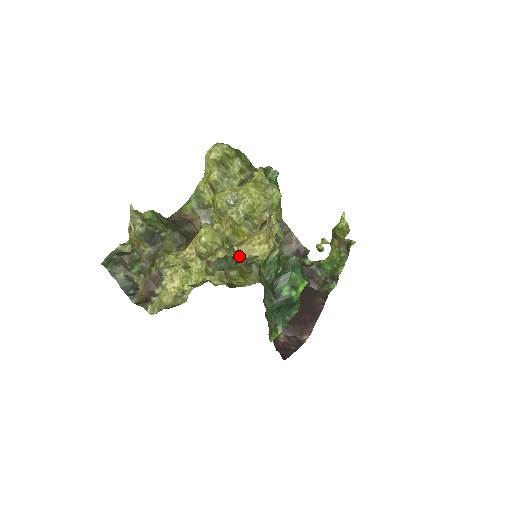
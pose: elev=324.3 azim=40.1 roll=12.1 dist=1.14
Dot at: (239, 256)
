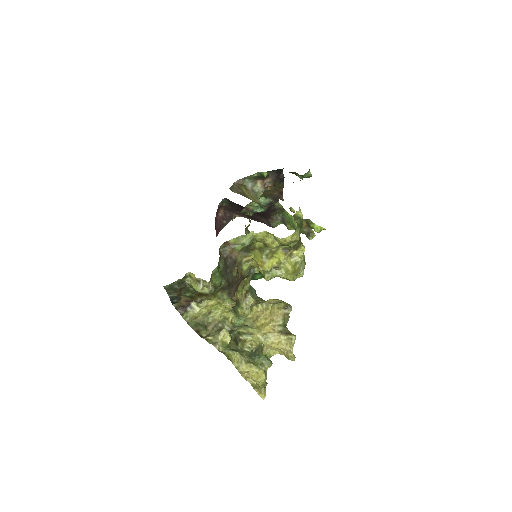
Dot at: (262, 349)
